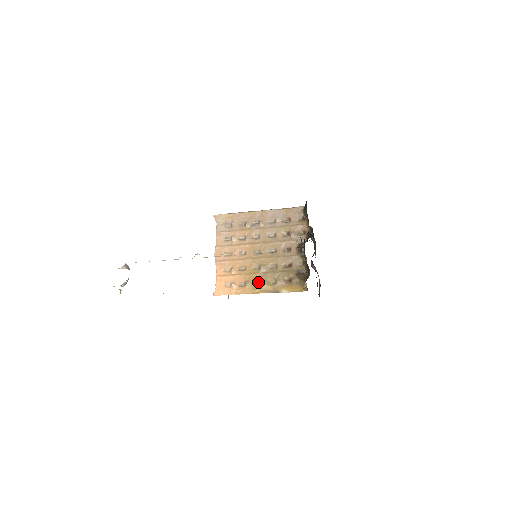
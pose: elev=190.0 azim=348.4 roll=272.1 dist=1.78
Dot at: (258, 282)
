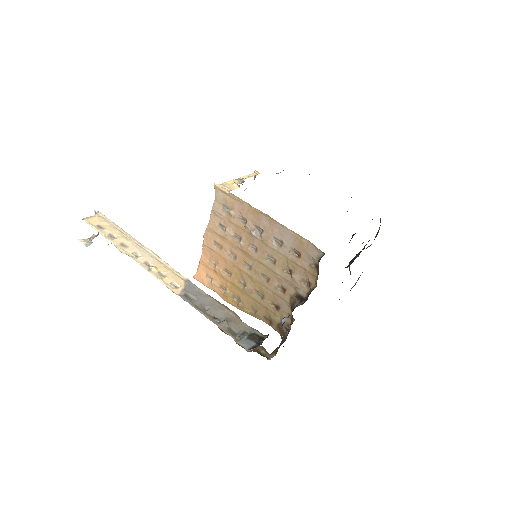
Dot at: (238, 298)
